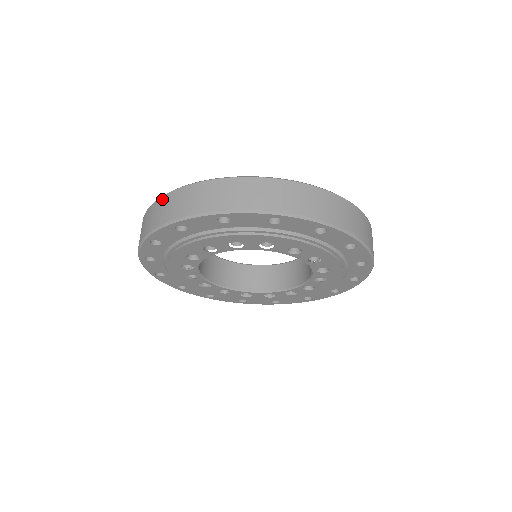
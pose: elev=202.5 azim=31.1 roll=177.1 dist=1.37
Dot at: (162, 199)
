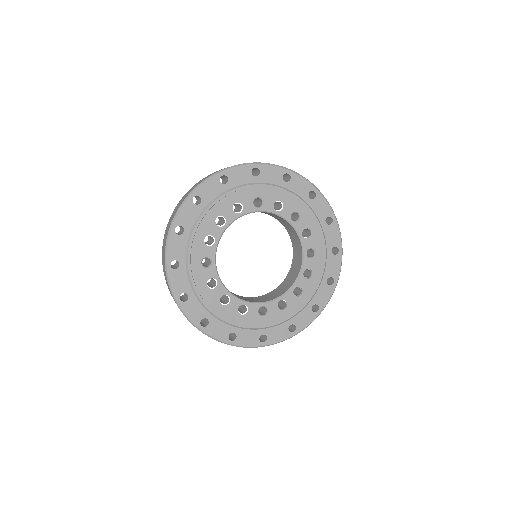
Dot at: (163, 240)
